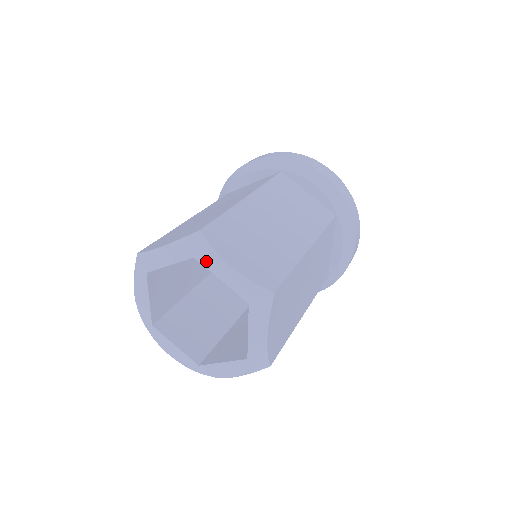
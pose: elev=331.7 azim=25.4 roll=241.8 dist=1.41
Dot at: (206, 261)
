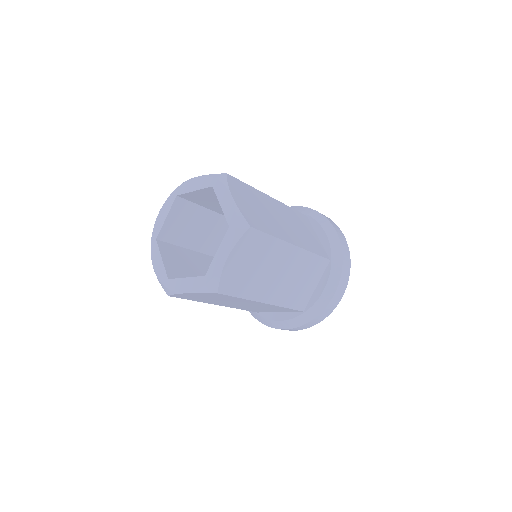
Dot at: (183, 190)
